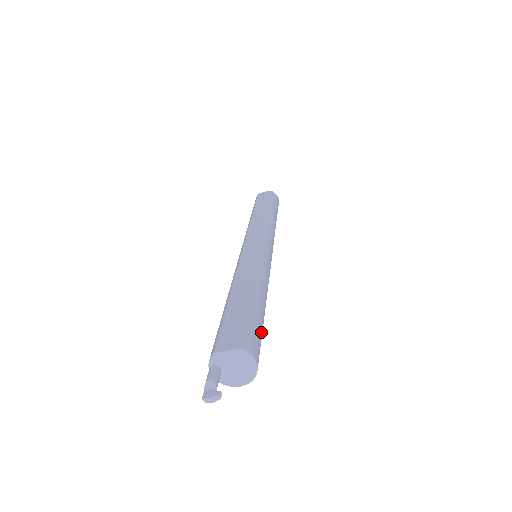
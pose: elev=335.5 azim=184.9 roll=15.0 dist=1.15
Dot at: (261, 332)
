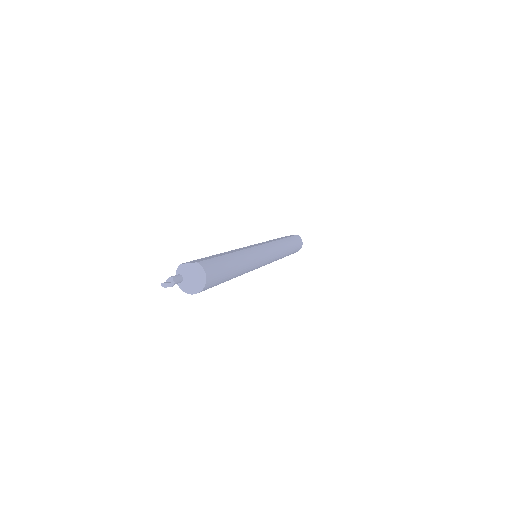
Dot at: (223, 271)
